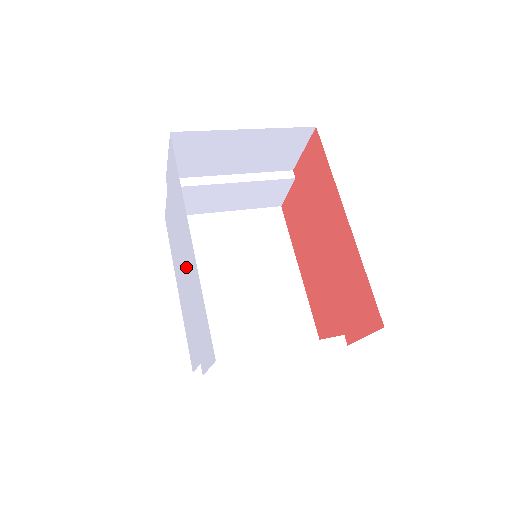
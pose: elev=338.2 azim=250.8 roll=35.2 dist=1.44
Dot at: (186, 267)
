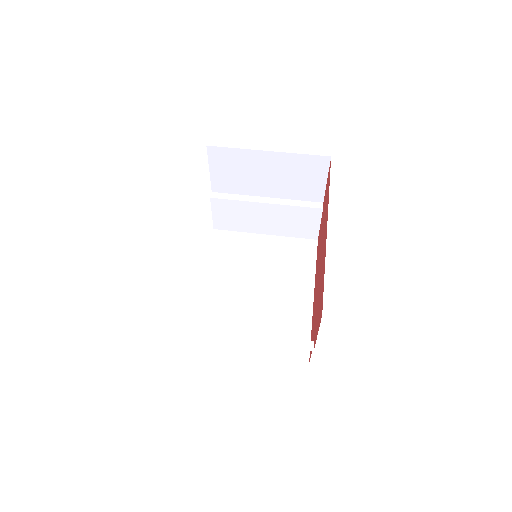
Dot at: occluded
